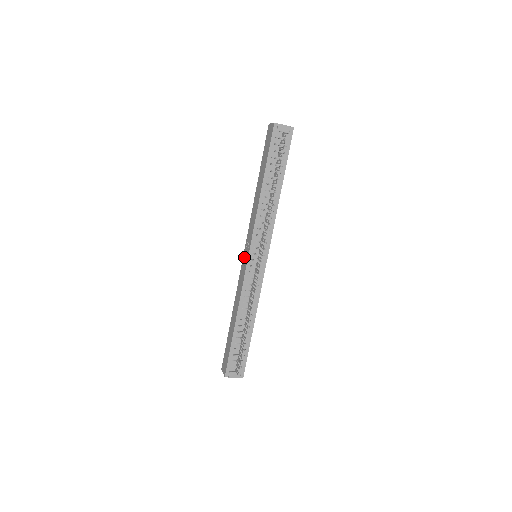
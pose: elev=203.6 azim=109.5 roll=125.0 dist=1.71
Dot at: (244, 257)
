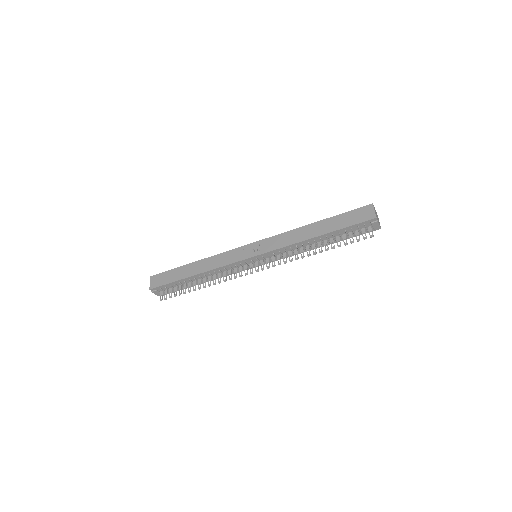
Dot at: (248, 248)
